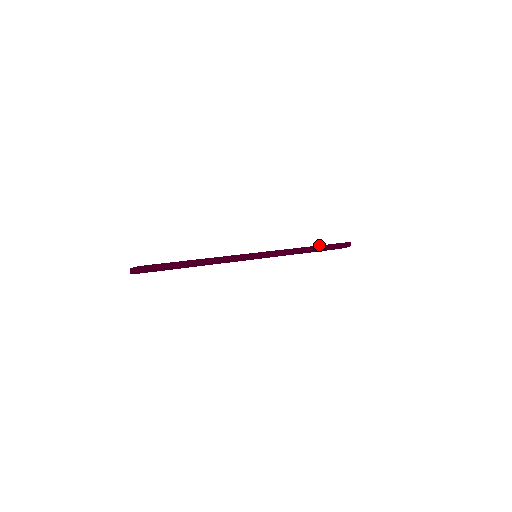
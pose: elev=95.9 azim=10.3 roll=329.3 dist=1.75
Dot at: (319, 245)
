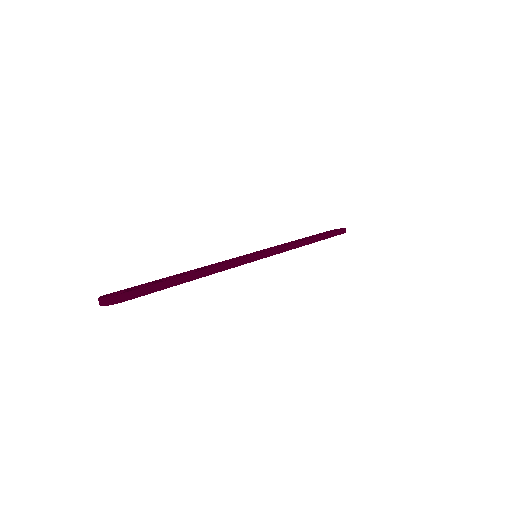
Dot at: (320, 235)
